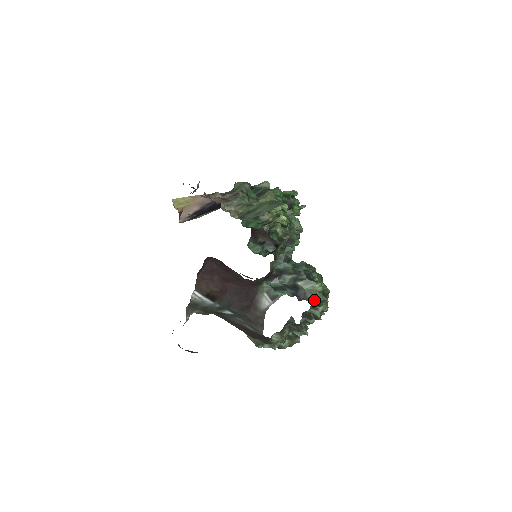
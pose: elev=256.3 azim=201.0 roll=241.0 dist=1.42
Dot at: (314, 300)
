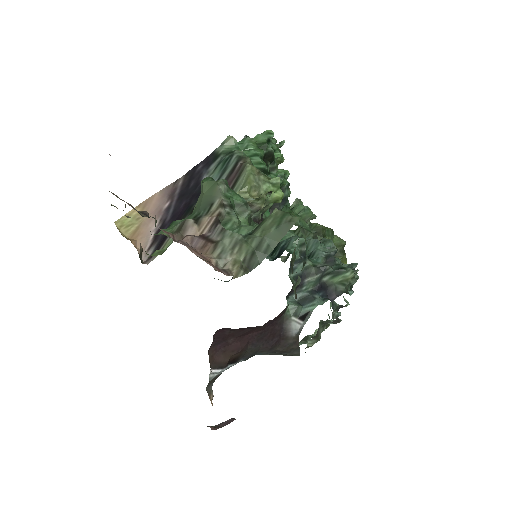
Dot at: (347, 289)
